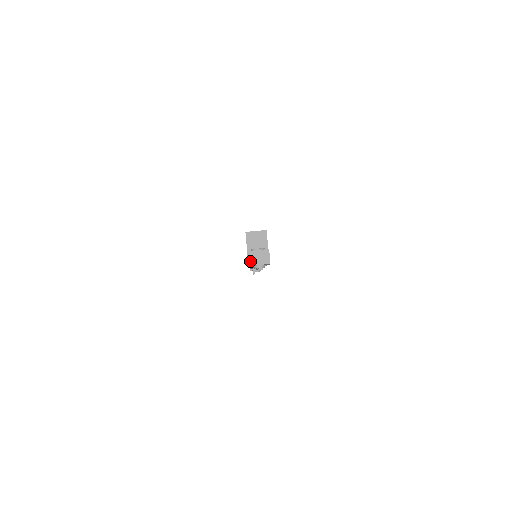
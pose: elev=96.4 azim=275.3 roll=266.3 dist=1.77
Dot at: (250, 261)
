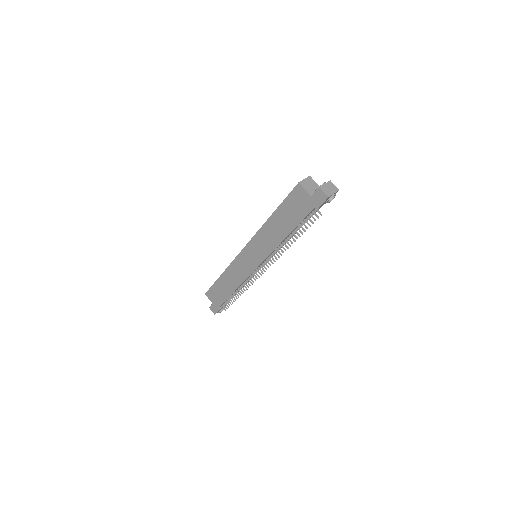
Dot at: (327, 193)
